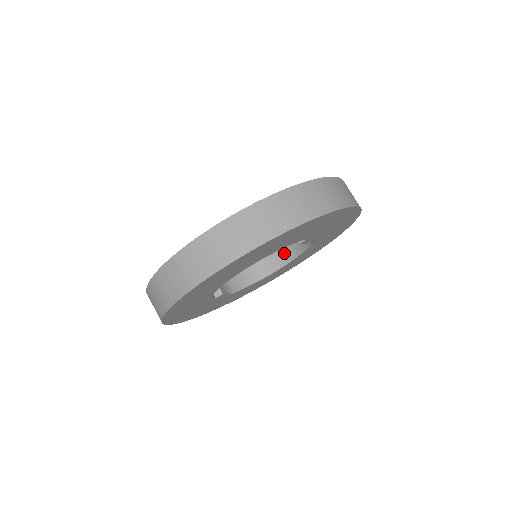
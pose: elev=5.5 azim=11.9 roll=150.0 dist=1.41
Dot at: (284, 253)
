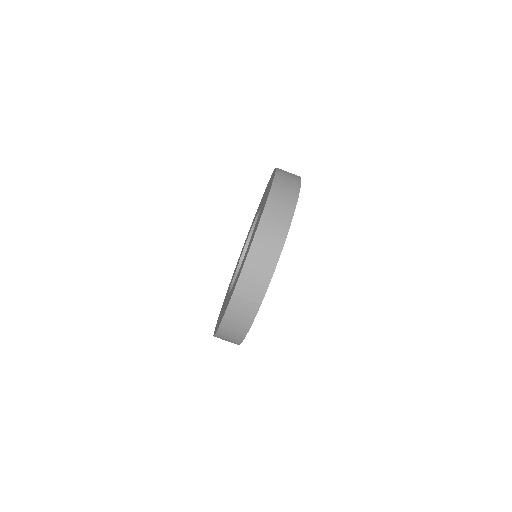
Dot at: occluded
